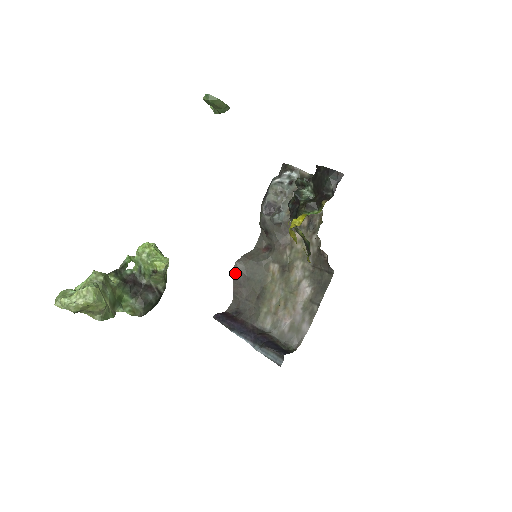
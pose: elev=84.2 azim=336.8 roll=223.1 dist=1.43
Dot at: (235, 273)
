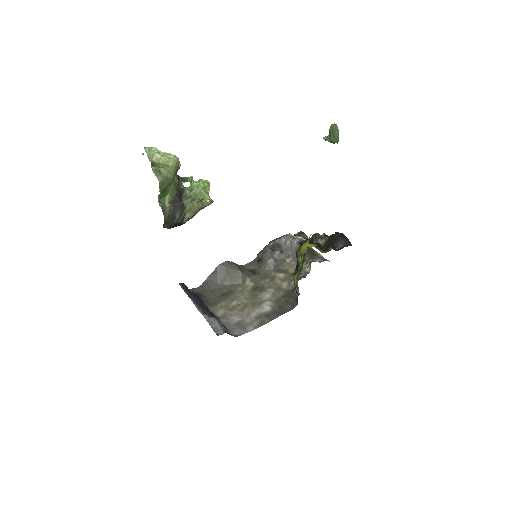
Dot at: (219, 267)
